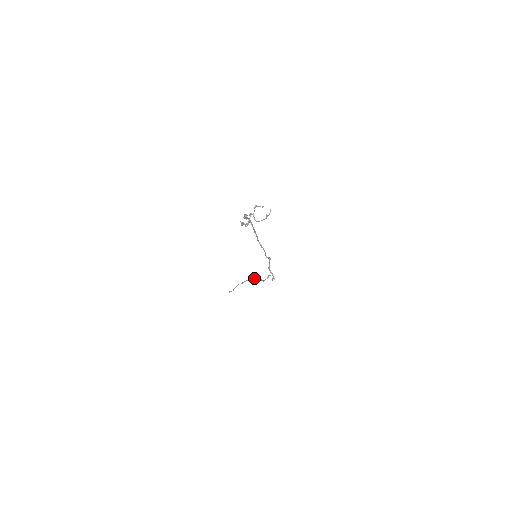
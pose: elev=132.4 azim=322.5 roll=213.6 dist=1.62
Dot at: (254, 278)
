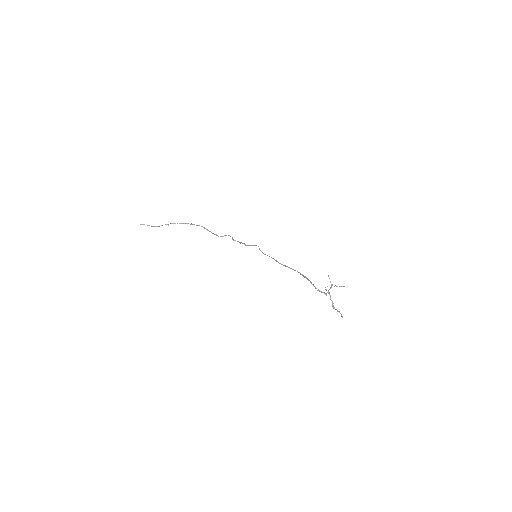
Dot at: occluded
